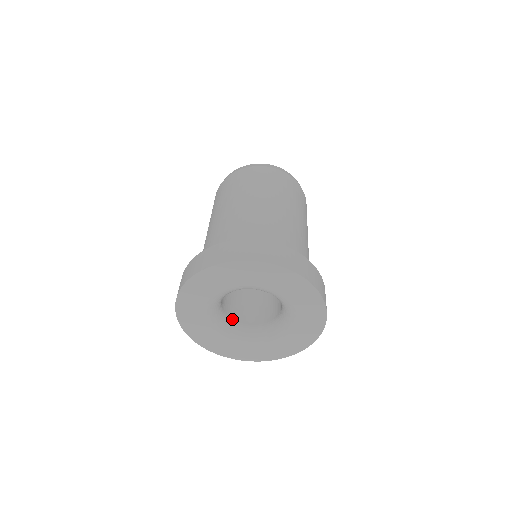
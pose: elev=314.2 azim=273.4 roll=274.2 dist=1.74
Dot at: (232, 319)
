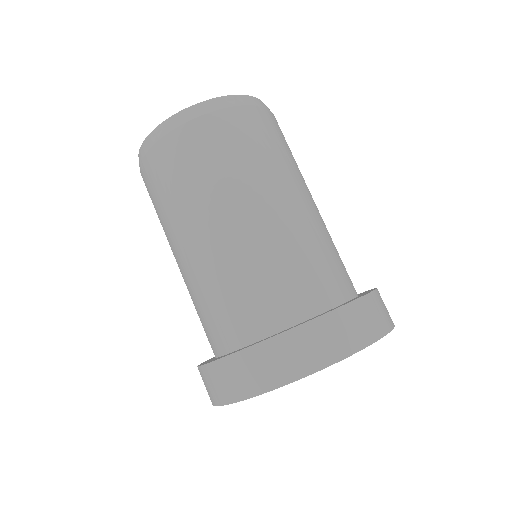
Dot at: occluded
